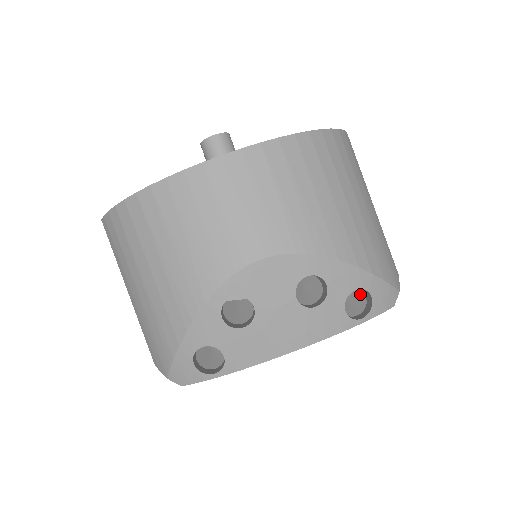
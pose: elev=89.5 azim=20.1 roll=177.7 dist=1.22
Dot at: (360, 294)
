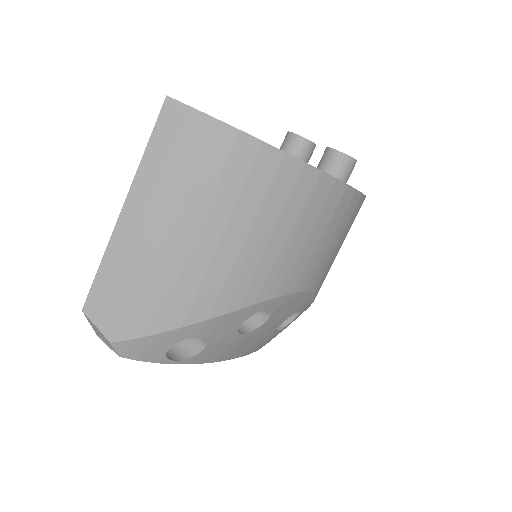
Dot at: occluded
